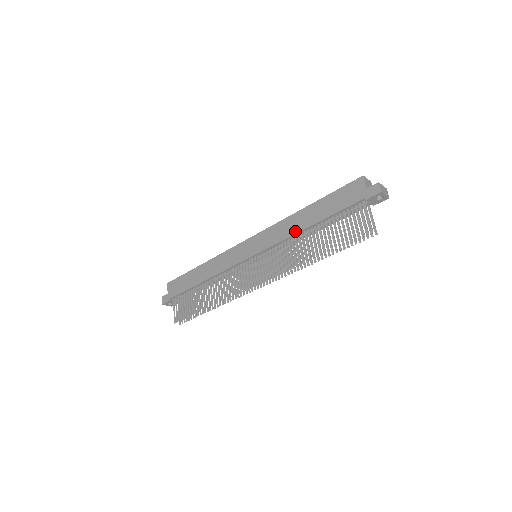
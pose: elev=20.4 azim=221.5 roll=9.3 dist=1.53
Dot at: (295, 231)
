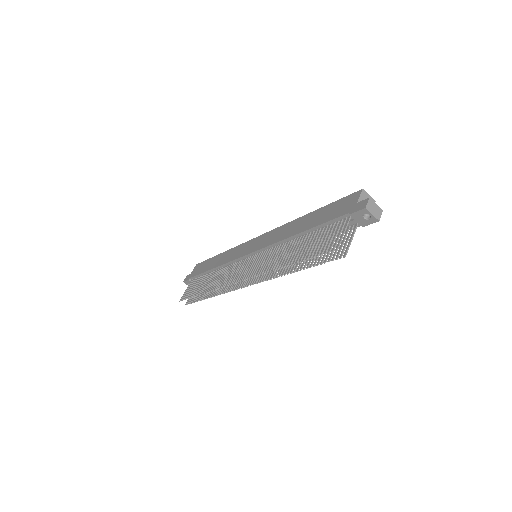
Dot at: (287, 236)
